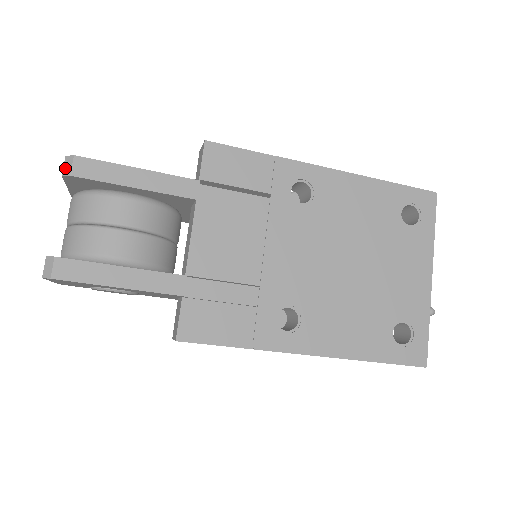
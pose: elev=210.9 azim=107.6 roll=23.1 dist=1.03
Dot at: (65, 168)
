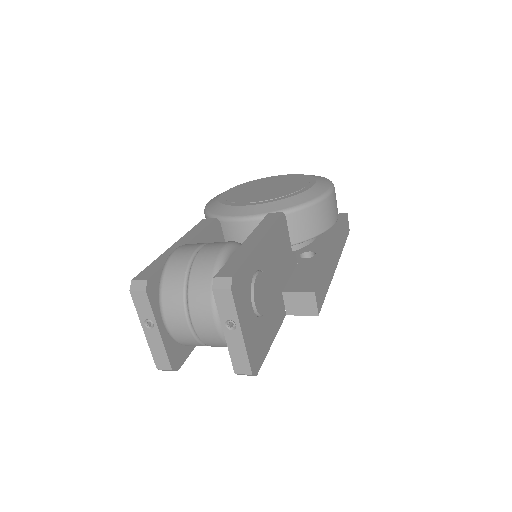
Dot at: occluded
